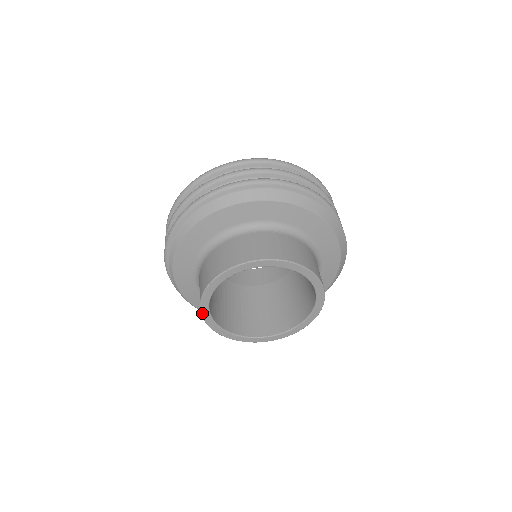
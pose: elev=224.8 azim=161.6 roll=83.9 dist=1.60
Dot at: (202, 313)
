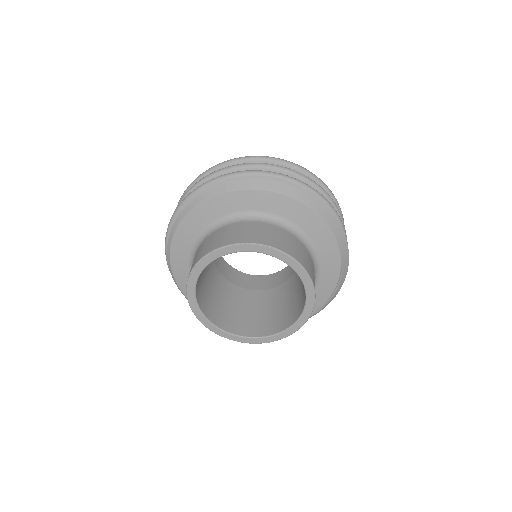
Dot at: (189, 300)
